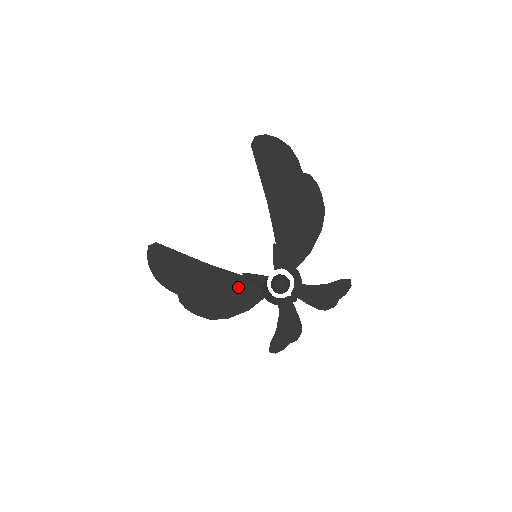
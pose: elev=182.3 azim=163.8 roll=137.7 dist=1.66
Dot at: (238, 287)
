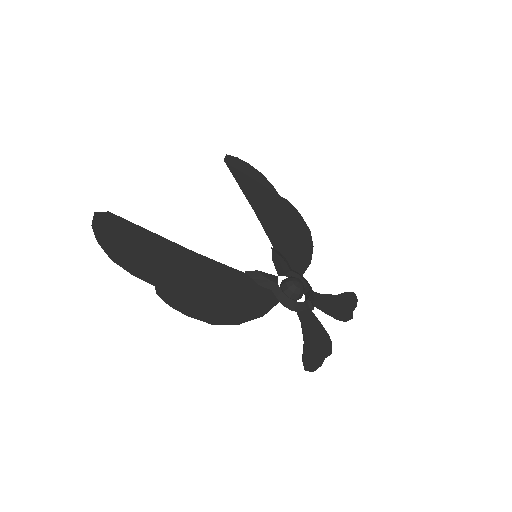
Dot at: (244, 286)
